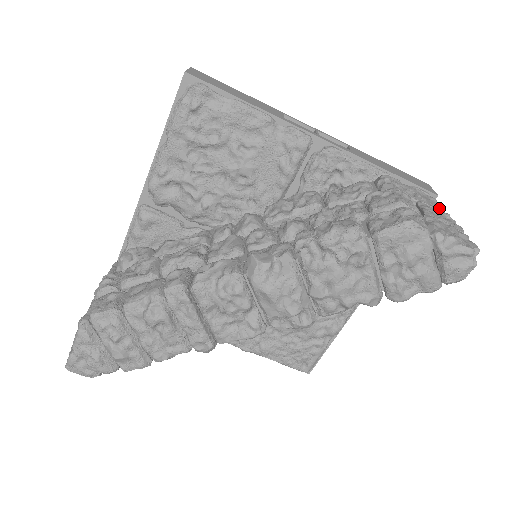
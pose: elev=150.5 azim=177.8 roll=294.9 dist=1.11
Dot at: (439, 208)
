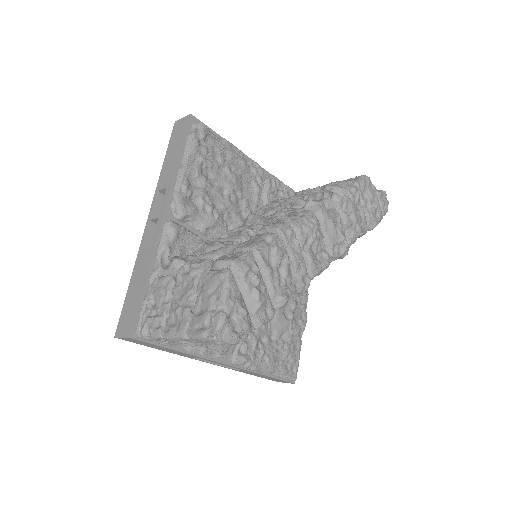
Dot at: occluded
